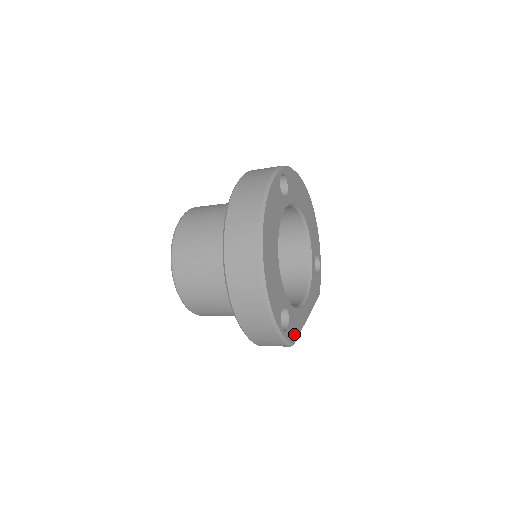
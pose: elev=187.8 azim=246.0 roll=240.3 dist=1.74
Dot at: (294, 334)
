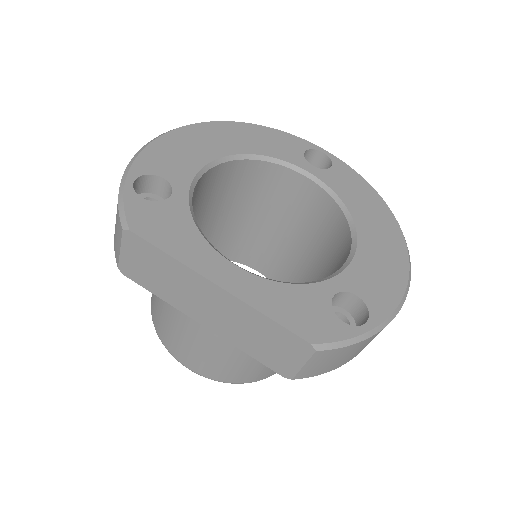
Dot at: (148, 227)
